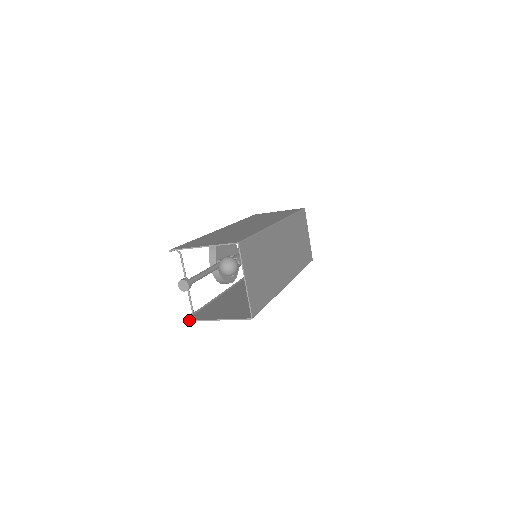
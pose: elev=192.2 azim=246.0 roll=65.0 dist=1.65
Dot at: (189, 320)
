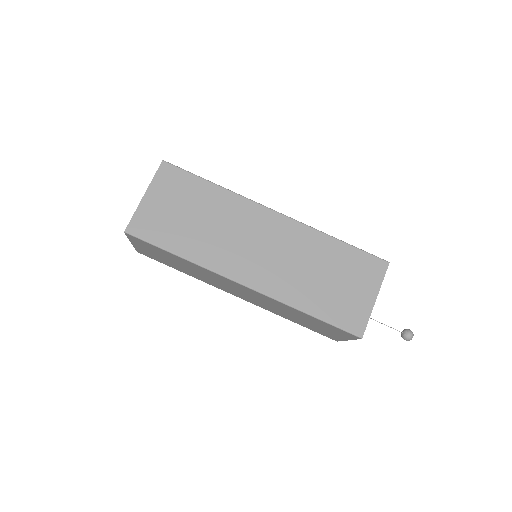
Dot at: occluded
